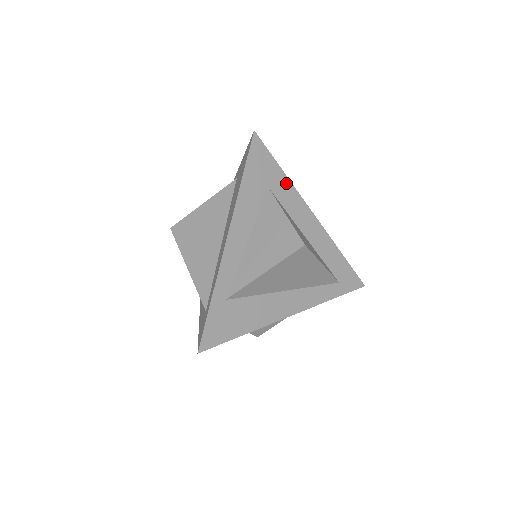
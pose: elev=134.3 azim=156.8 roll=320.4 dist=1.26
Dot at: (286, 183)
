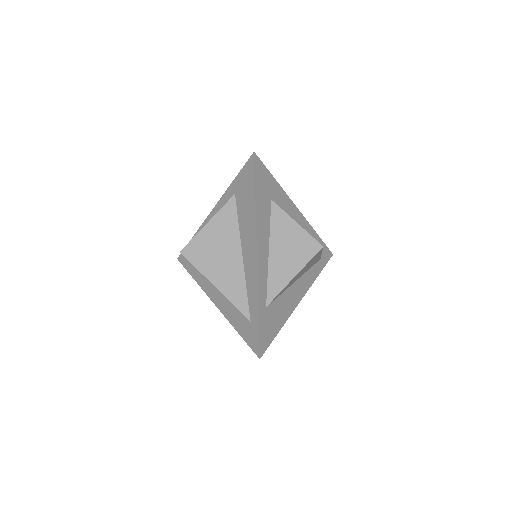
Dot at: (280, 191)
